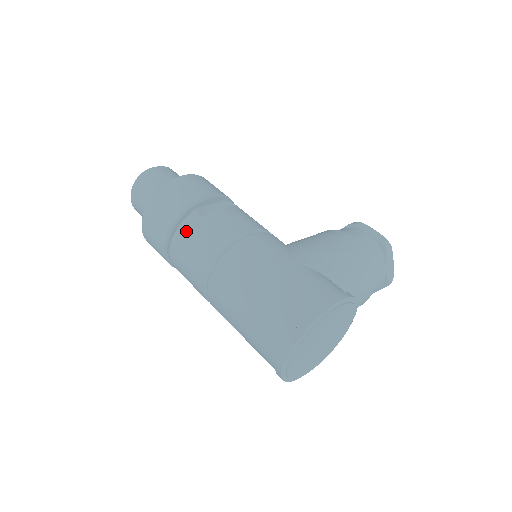
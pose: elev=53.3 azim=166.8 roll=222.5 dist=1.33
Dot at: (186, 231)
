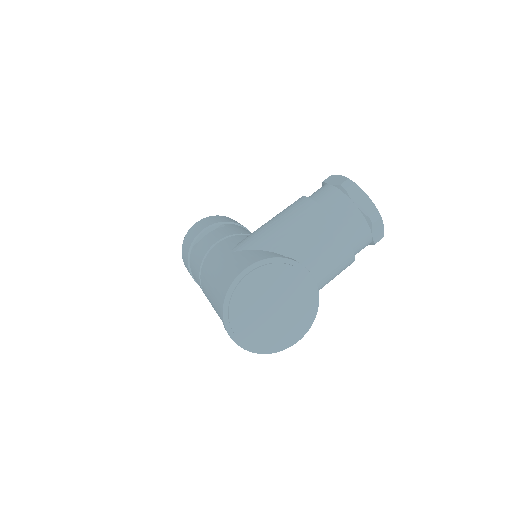
Dot at: (191, 265)
